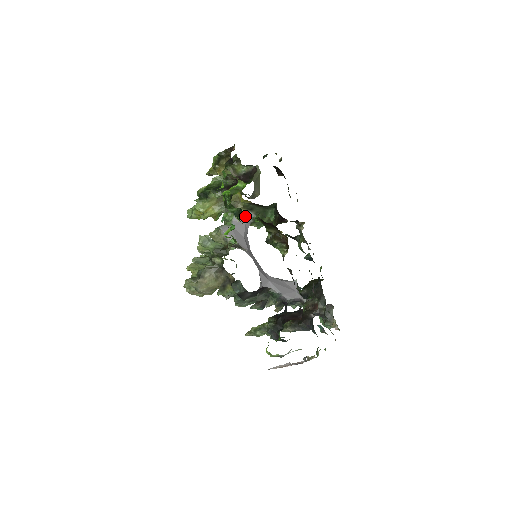
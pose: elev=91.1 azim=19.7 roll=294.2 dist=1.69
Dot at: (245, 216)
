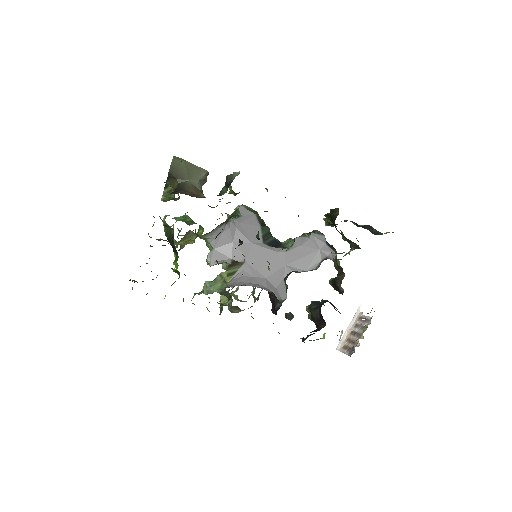
Dot at: (214, 232)
